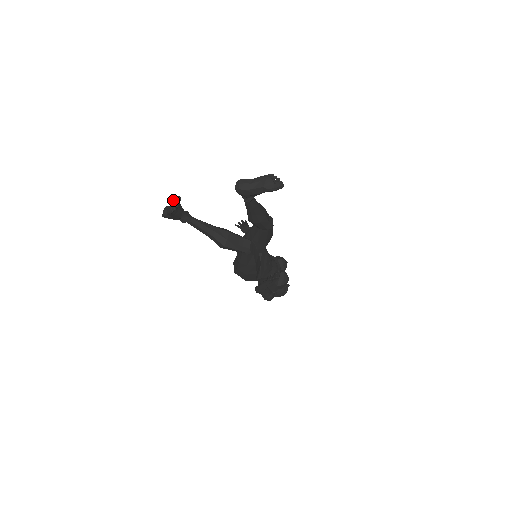
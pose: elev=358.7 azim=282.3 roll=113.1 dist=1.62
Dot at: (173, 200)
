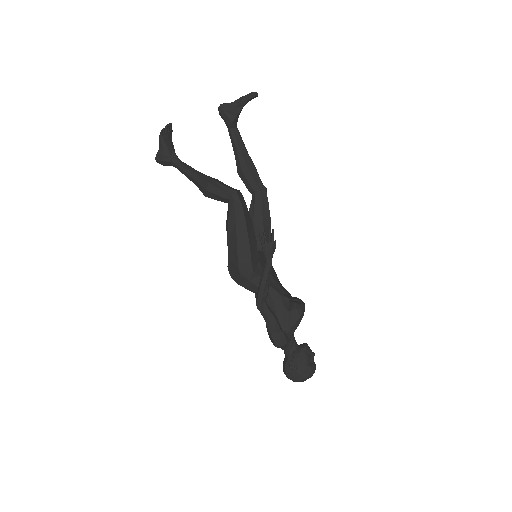
Dot at: occluded
